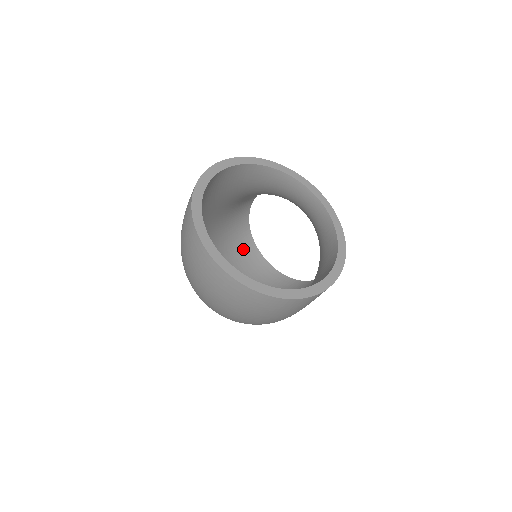
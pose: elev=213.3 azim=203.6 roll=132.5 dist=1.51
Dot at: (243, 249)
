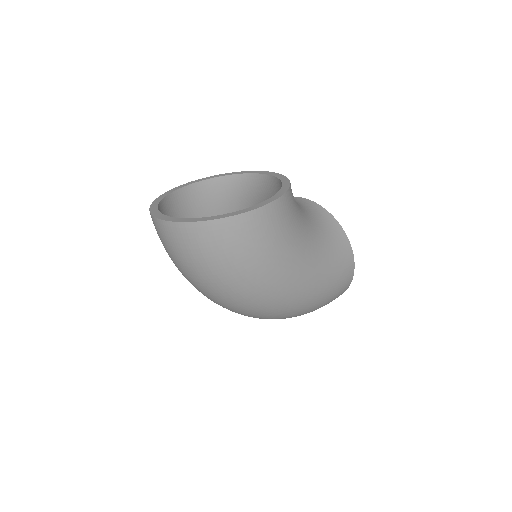
Dot at: occluded
